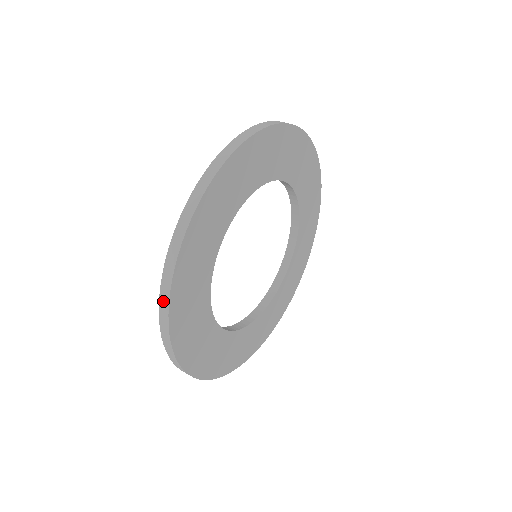
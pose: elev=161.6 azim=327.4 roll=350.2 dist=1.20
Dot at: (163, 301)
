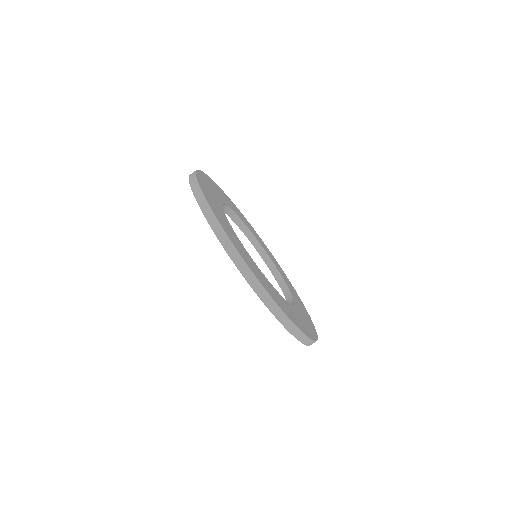
Dot at: (274, 309)
